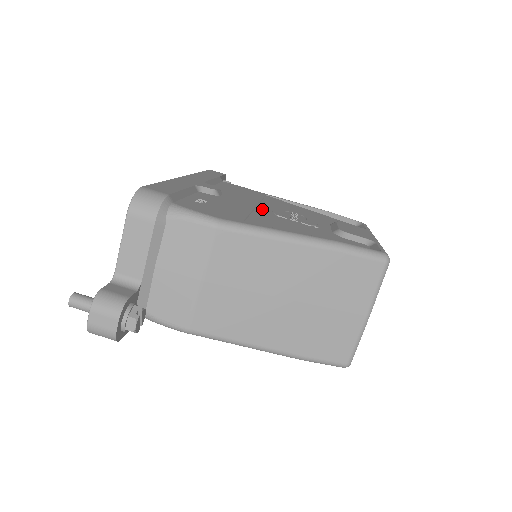
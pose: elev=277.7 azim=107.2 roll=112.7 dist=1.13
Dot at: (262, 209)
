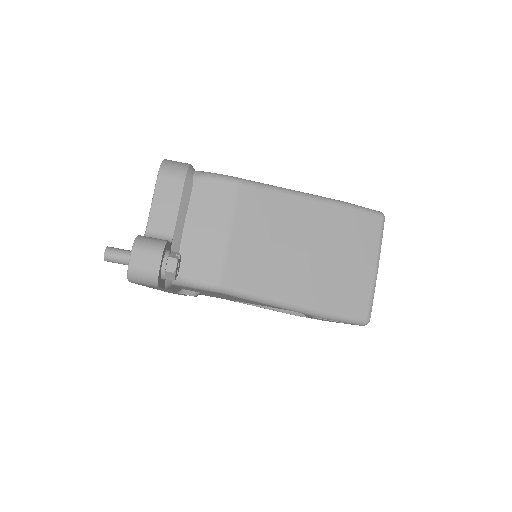
Dot at: occluded
